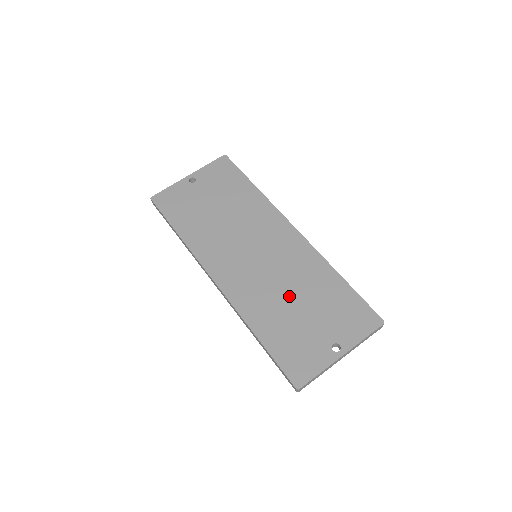
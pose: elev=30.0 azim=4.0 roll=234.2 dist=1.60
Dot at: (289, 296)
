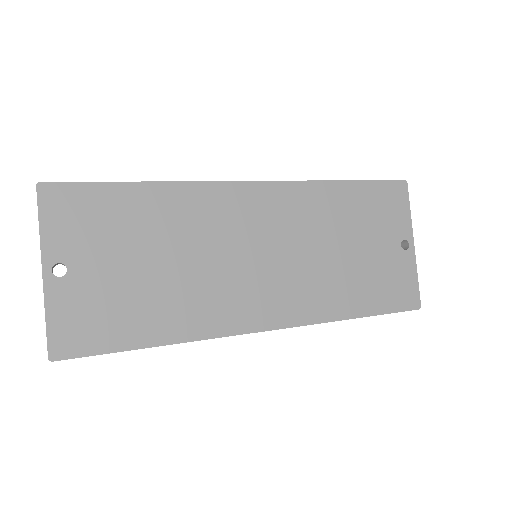
Dot at: (333, 253)
